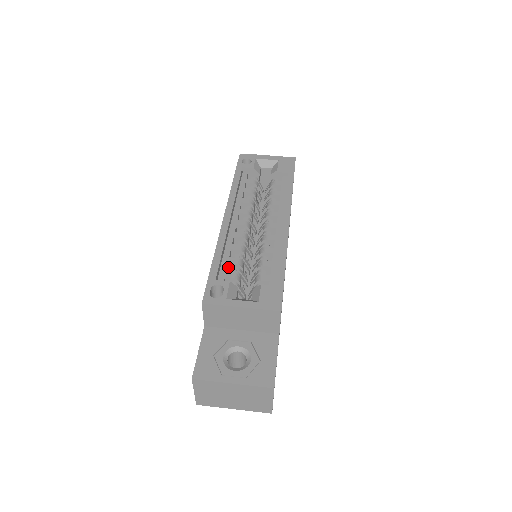
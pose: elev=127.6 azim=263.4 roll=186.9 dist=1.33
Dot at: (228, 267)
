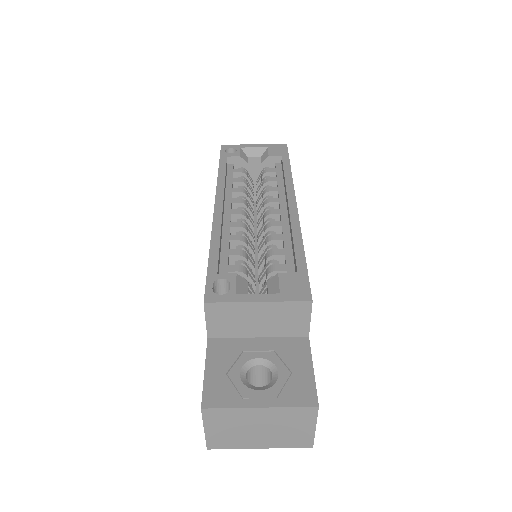
Dot at: (229, 262)
